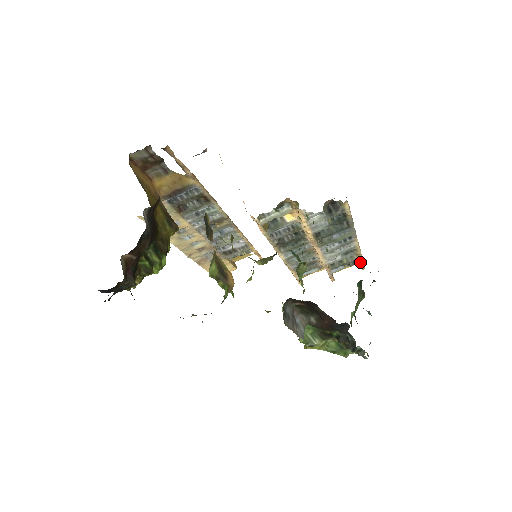
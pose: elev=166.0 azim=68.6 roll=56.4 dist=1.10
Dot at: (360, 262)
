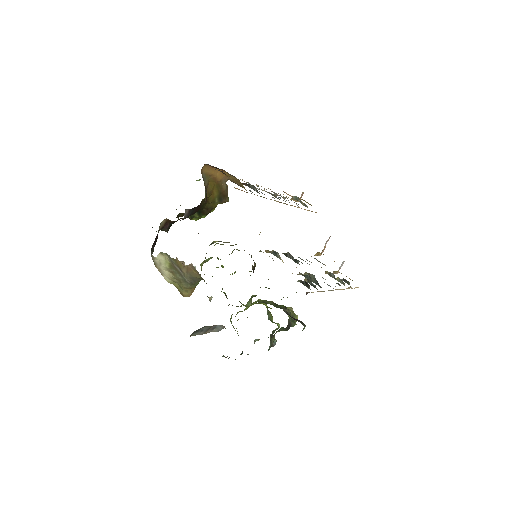
Dot at: occluded
